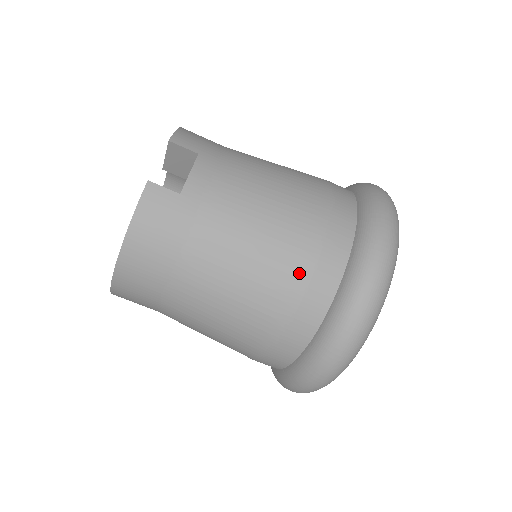
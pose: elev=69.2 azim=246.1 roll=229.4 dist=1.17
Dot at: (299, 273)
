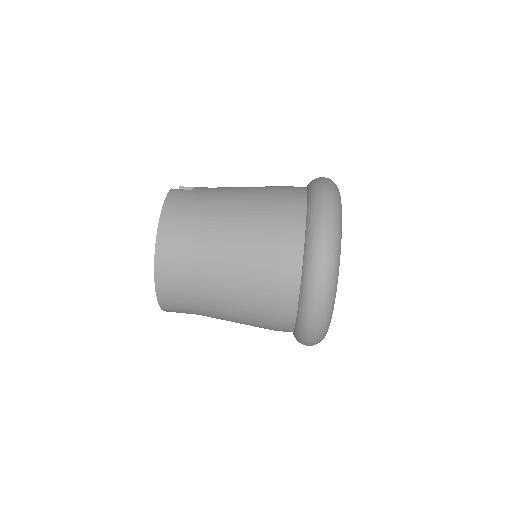
Dot at: (278, 200)
